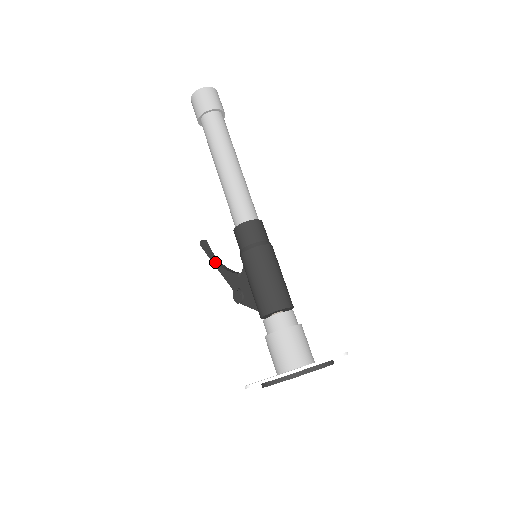
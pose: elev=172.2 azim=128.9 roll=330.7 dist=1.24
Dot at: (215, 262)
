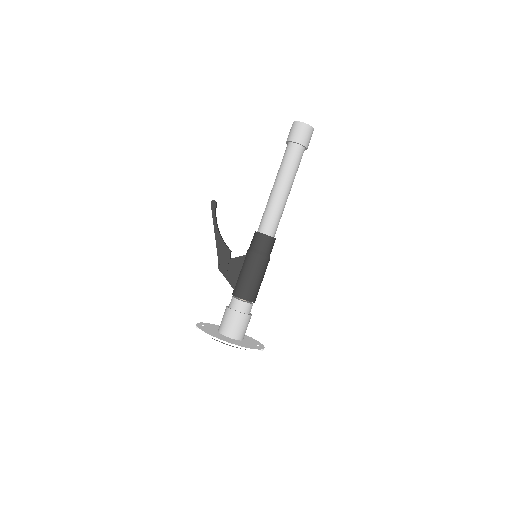
Dot at: (216, 226)
